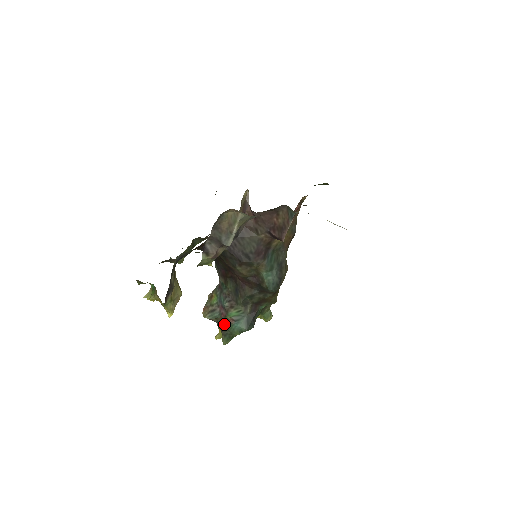
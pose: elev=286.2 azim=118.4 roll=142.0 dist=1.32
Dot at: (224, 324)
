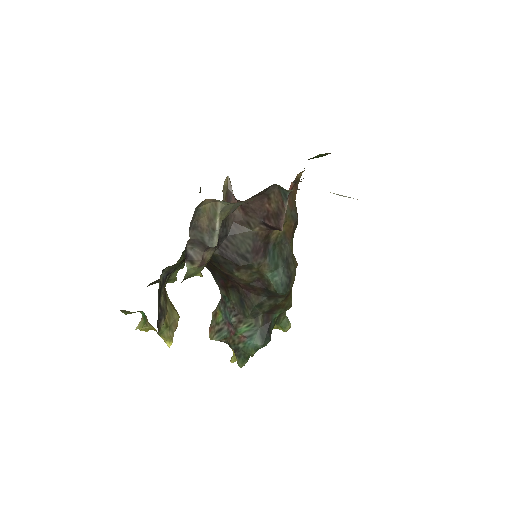
Dot at: (235, 343)
